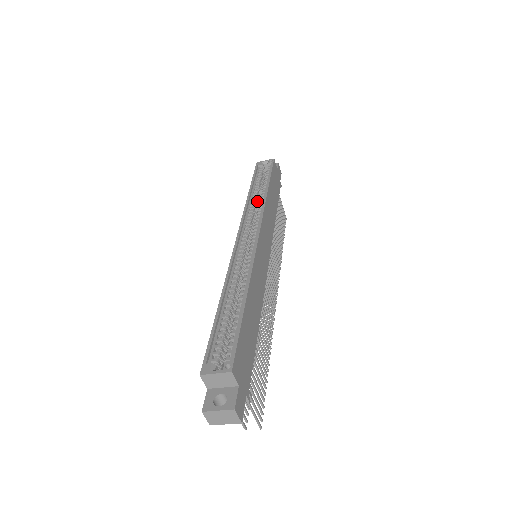
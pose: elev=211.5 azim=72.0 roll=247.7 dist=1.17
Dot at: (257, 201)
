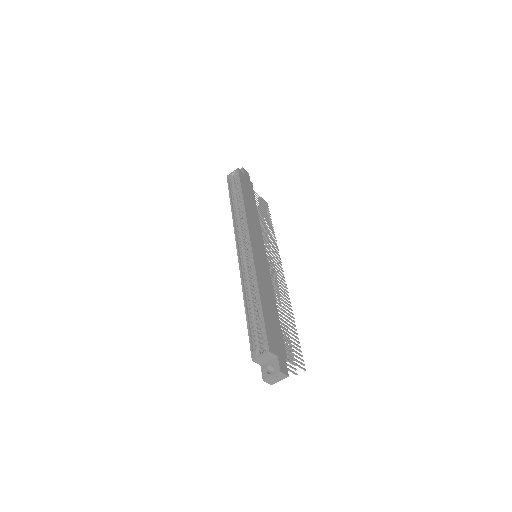
Dot at: (240, 211)
